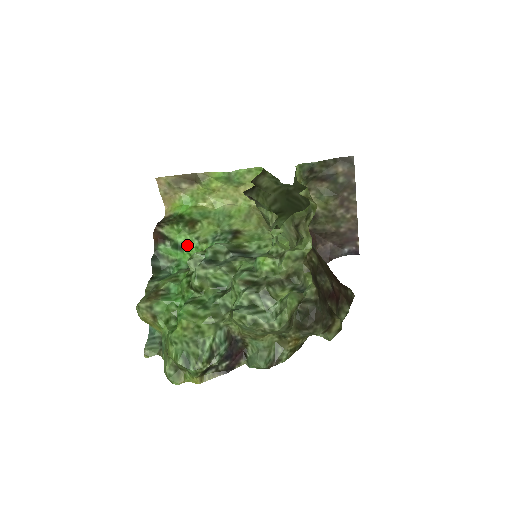
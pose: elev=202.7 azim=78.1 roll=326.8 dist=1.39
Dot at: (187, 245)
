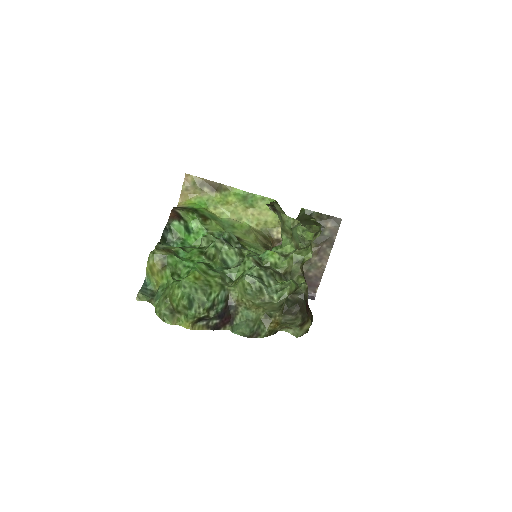
Dot at: (195, 231)
